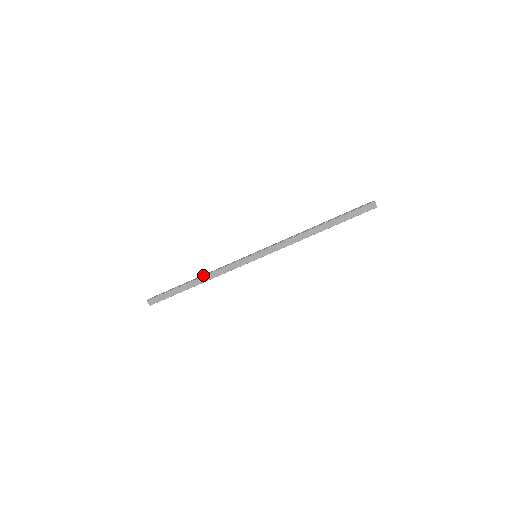
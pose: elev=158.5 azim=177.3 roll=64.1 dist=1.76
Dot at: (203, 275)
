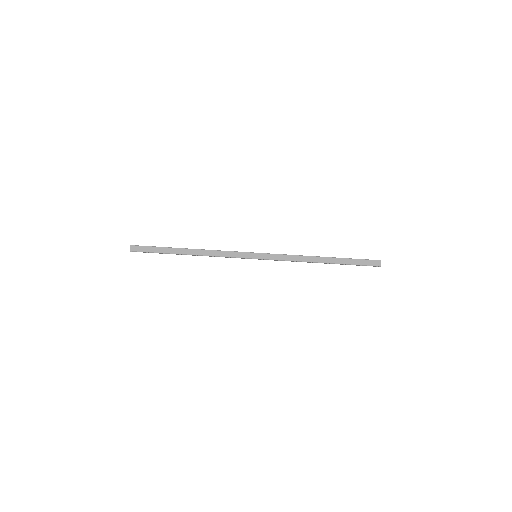
Dot at: (198, 249)
